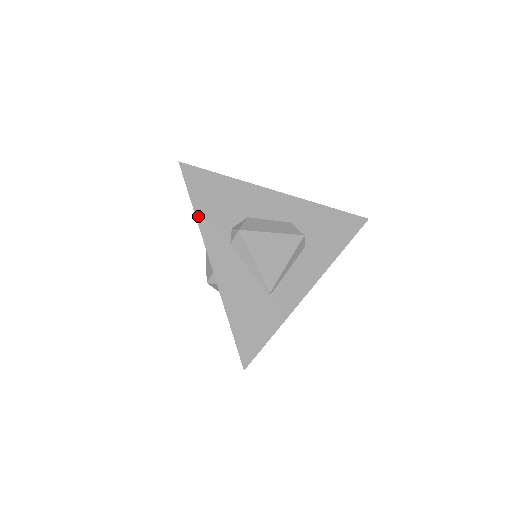
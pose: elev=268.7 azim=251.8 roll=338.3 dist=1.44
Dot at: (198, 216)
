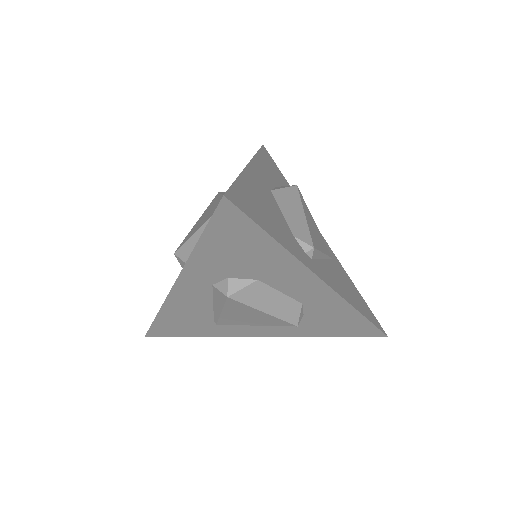
Dot at: (196, 252)
